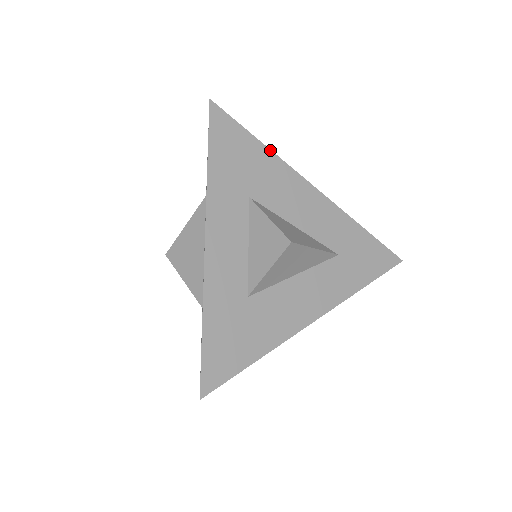
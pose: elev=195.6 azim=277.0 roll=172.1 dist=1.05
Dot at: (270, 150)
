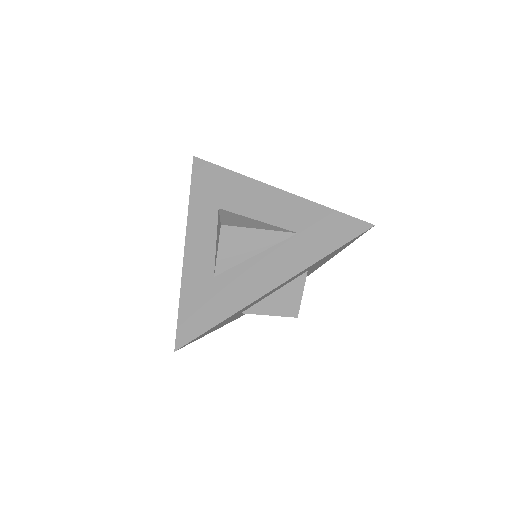
Dot at: (236, 173)
